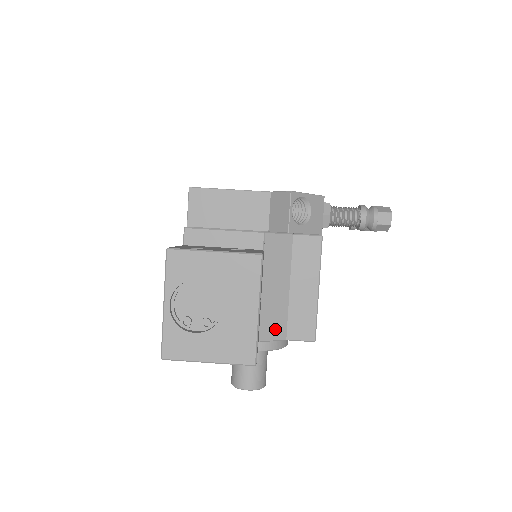
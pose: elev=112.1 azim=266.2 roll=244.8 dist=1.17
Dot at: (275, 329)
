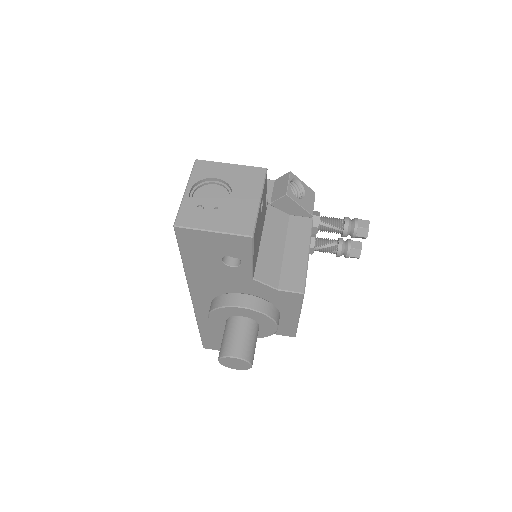
Dot at: (269, 276)
